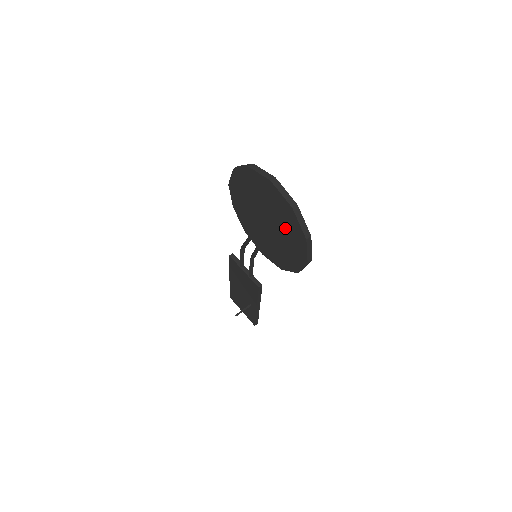
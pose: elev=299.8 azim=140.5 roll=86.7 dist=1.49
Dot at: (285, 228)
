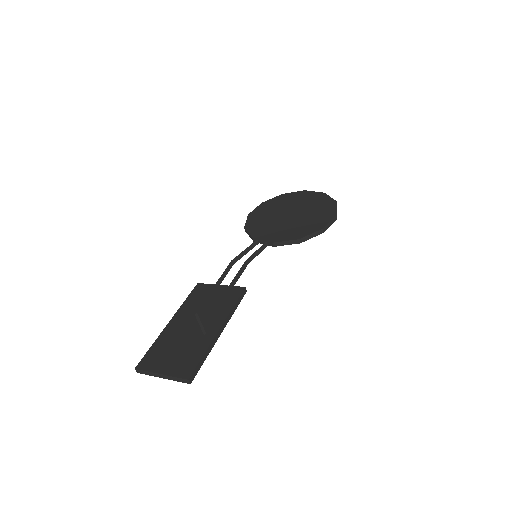
Dot at: (314, 206)
